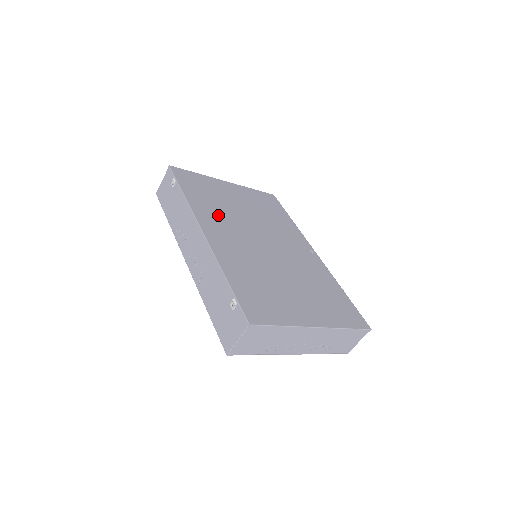
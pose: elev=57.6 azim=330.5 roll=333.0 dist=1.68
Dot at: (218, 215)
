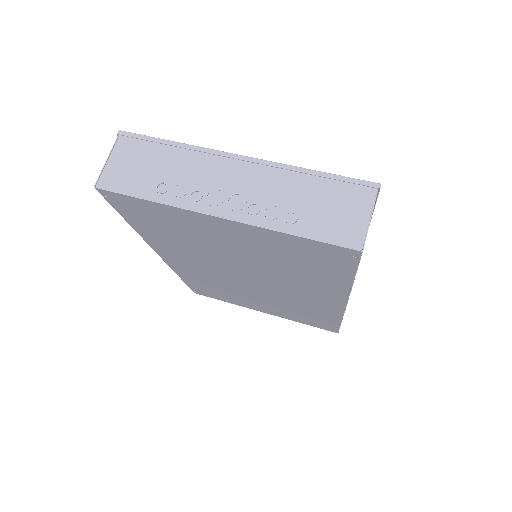
Dot at: occluded
